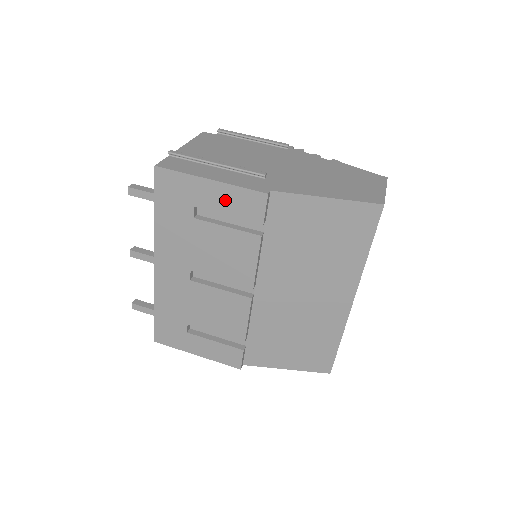
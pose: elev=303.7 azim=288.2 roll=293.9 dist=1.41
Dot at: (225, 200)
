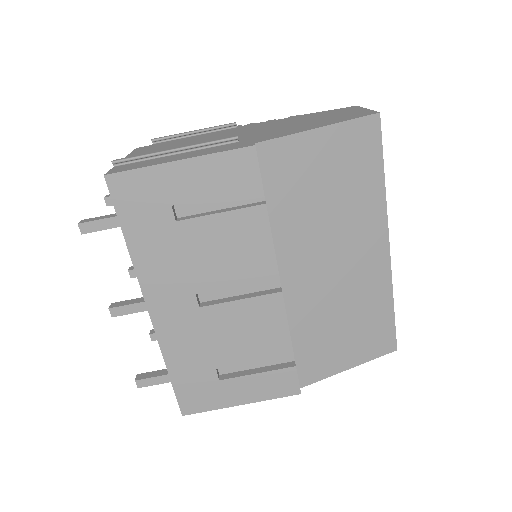
Dot at: (206, 178)
